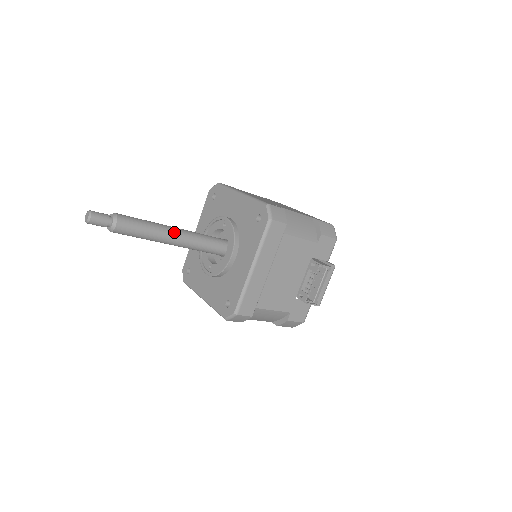
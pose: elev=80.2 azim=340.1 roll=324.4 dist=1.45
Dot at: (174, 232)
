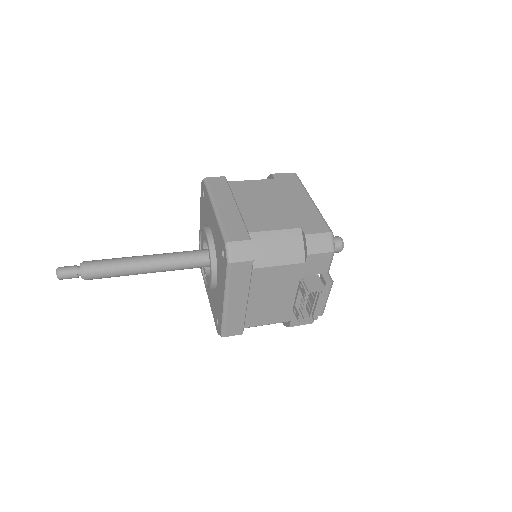
Dot at: (148, 265)
